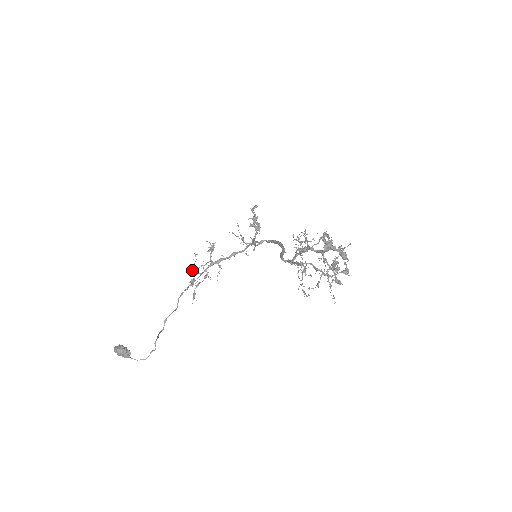
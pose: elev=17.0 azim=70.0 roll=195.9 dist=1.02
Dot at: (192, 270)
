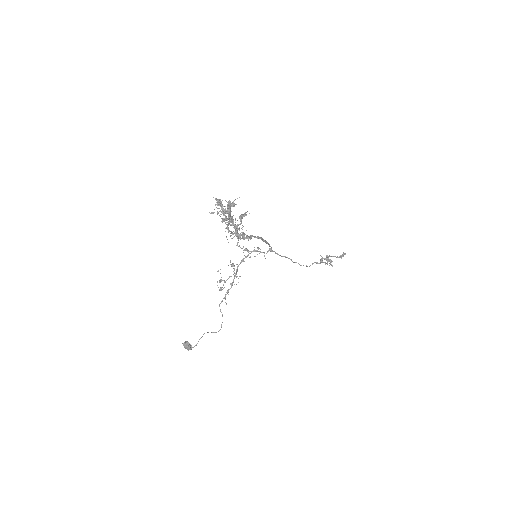
Dot at: (219, 281)
